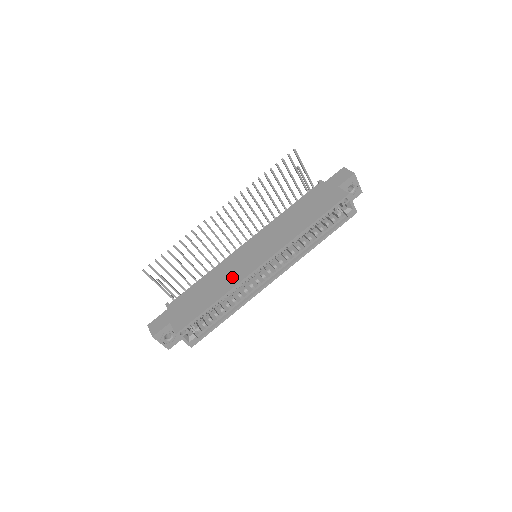
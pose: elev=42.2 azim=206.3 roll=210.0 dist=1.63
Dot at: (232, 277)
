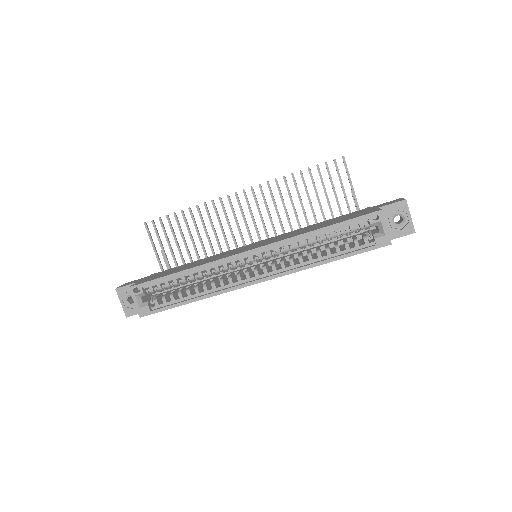
Dot at: (214, 259)
